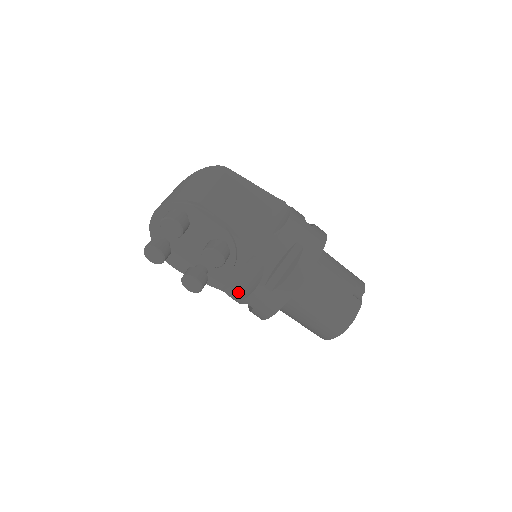
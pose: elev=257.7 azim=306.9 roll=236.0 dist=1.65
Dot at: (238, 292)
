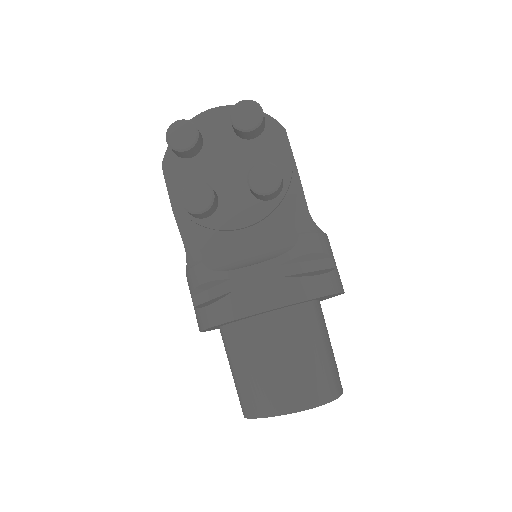
Dot at: (226, 262)
